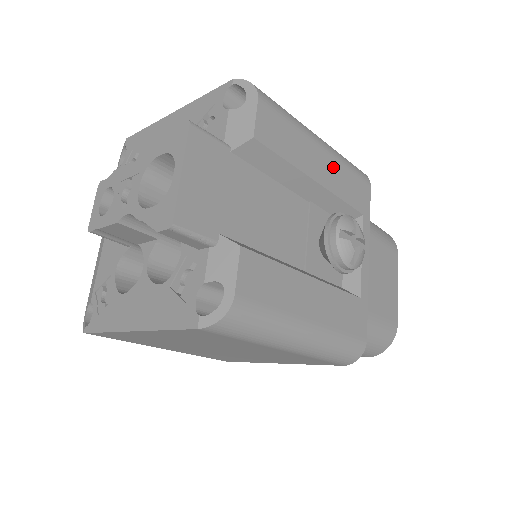
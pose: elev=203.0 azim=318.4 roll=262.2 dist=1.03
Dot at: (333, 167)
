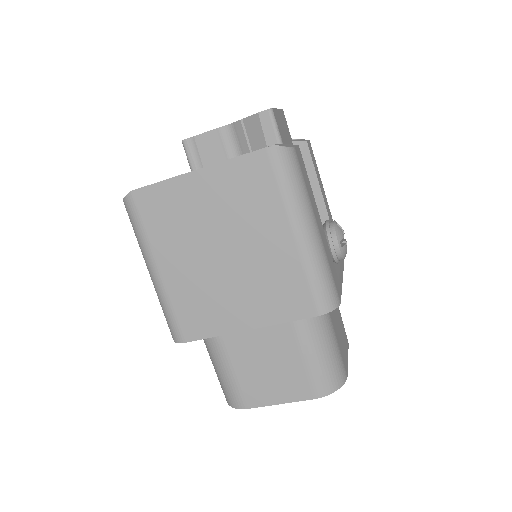
Dot at: (331, 216)
